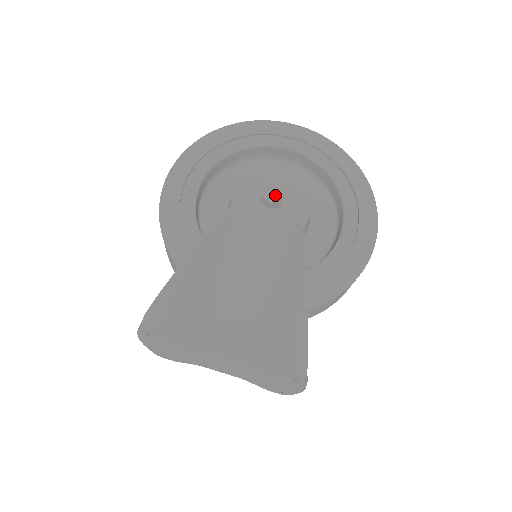
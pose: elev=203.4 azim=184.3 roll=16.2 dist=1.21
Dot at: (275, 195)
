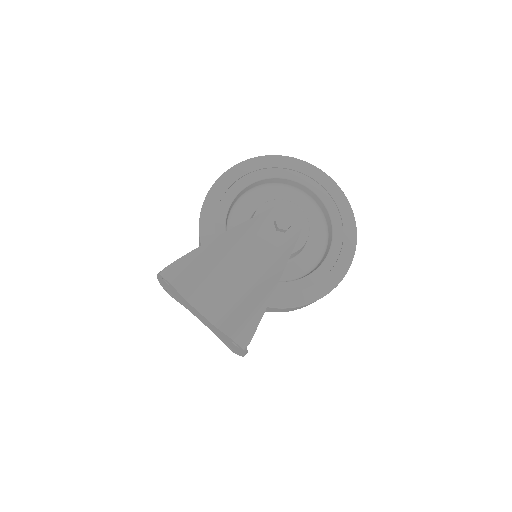
Dot at: (284, 224)
